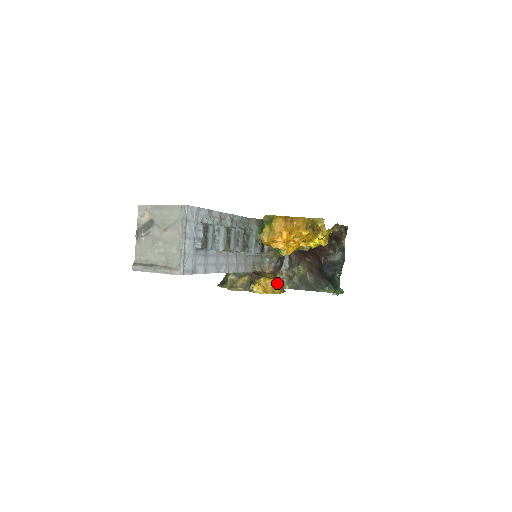
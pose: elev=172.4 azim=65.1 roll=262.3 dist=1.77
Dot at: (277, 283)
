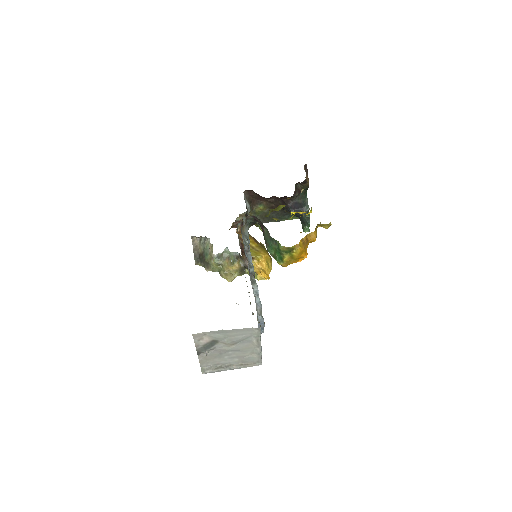
Dot at: (268, 257)
